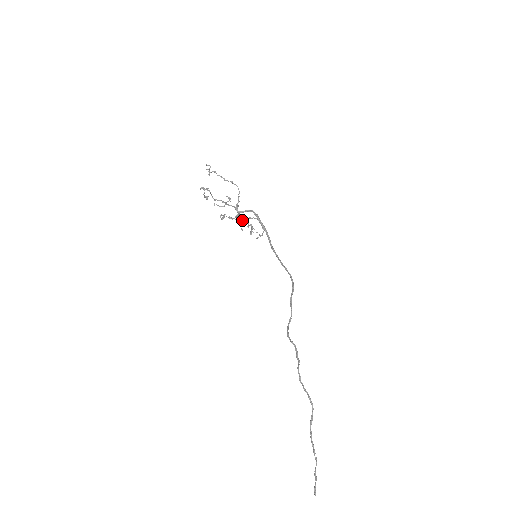
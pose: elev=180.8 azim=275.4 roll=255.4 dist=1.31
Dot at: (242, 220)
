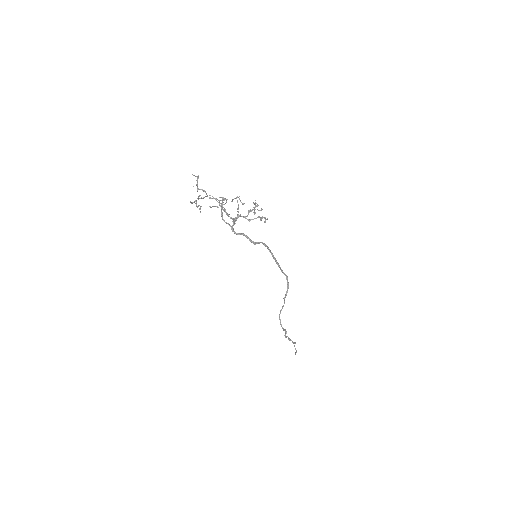
Dot at: (244, 203)
